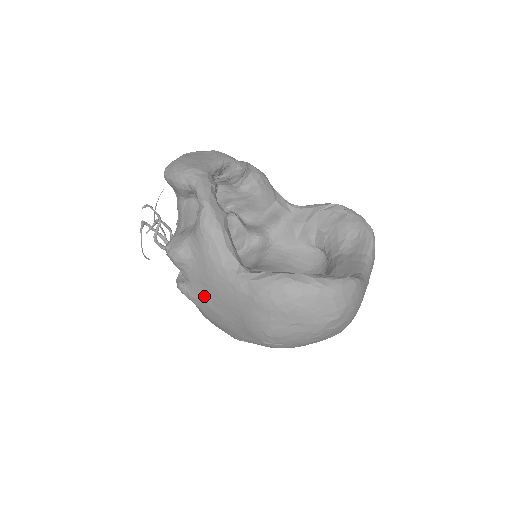
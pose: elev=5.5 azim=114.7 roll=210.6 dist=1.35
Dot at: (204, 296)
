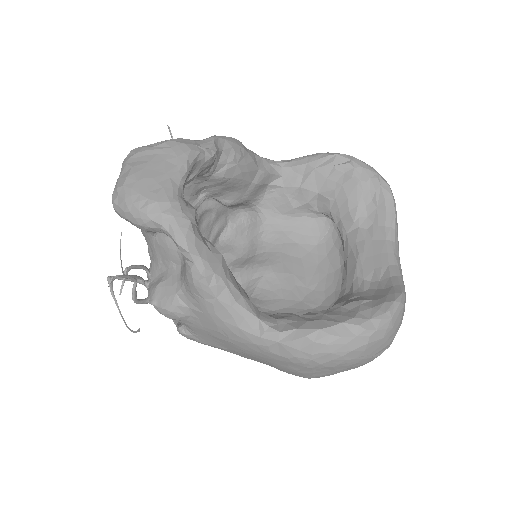
Dot at: (217, 345)
